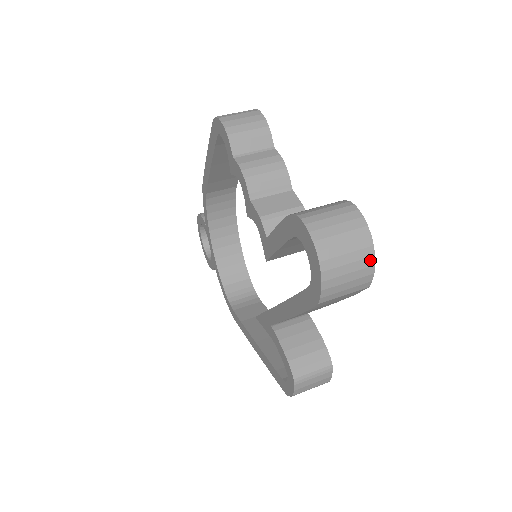
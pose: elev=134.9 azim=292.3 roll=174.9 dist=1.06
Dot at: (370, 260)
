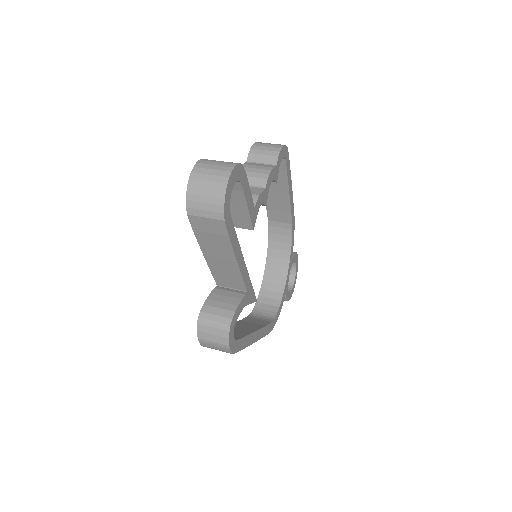
Dot at: (222, 193)
